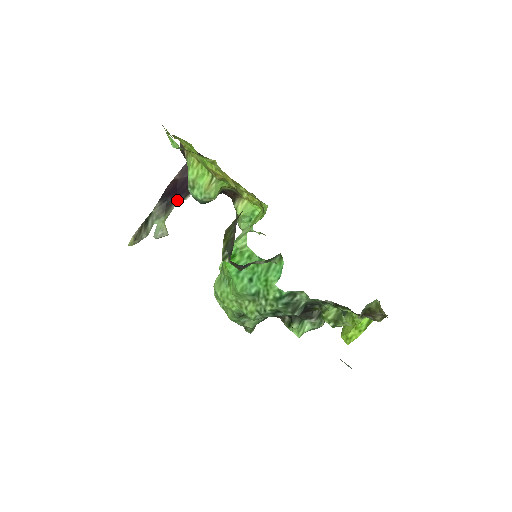
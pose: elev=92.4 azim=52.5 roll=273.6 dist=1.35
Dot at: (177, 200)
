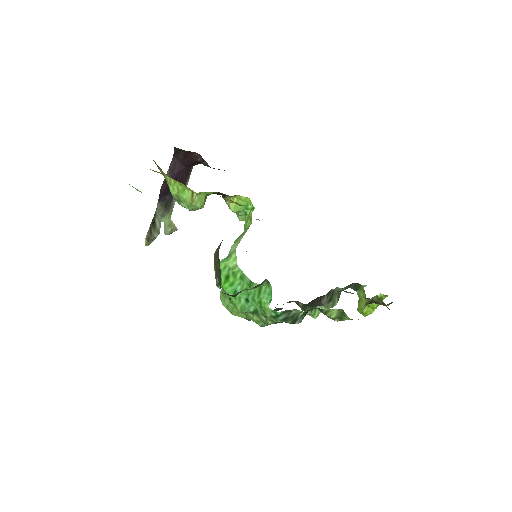
Dot at: occluded
